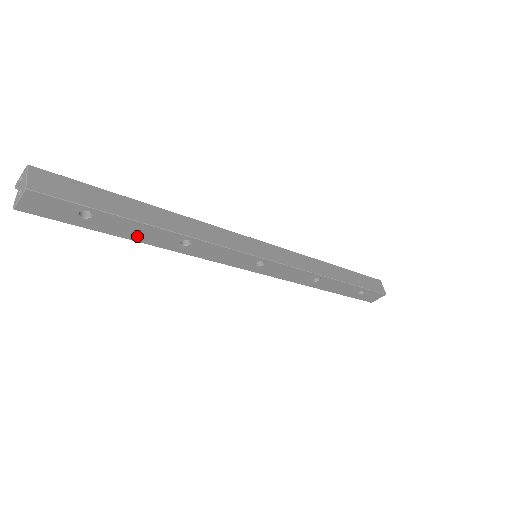
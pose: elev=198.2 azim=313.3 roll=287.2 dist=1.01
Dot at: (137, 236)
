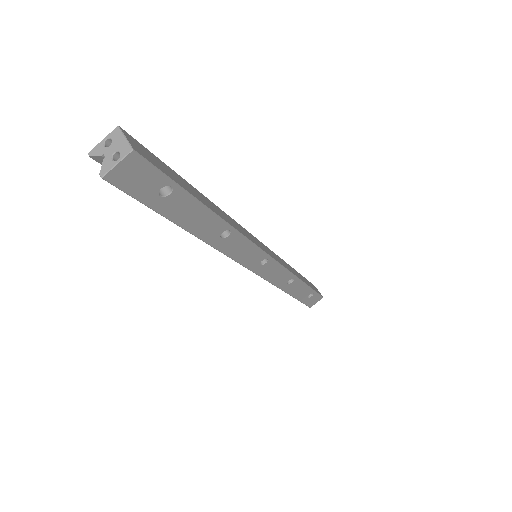
Dot at: (192, 224)
